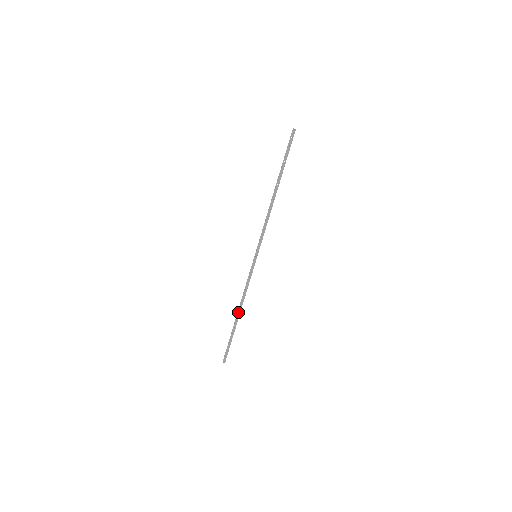
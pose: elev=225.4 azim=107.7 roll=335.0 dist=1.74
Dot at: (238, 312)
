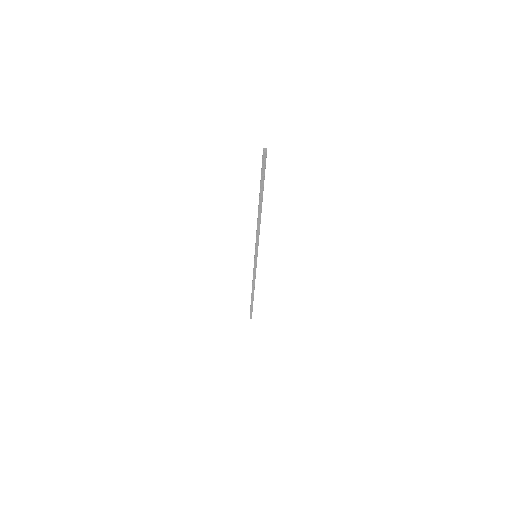
Dot at: (252, 291)
